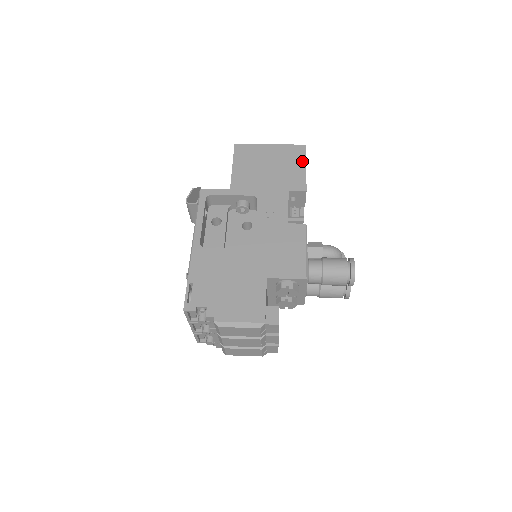
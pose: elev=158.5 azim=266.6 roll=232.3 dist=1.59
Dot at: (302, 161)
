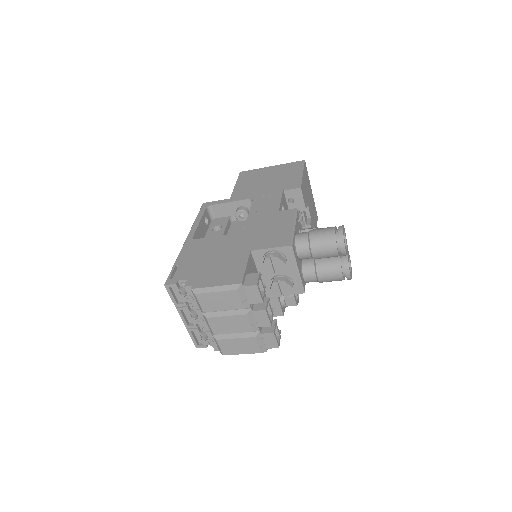
Dot at: (300, 170)
